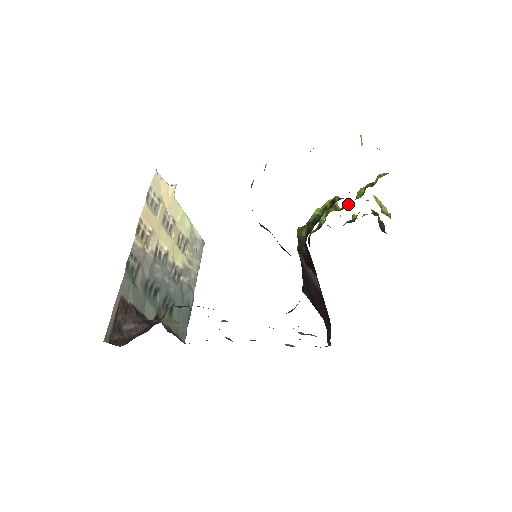
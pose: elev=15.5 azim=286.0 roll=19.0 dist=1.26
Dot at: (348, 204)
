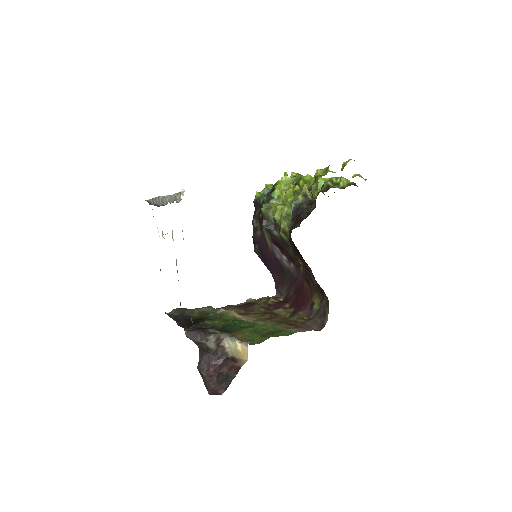
Dot at: occluded
